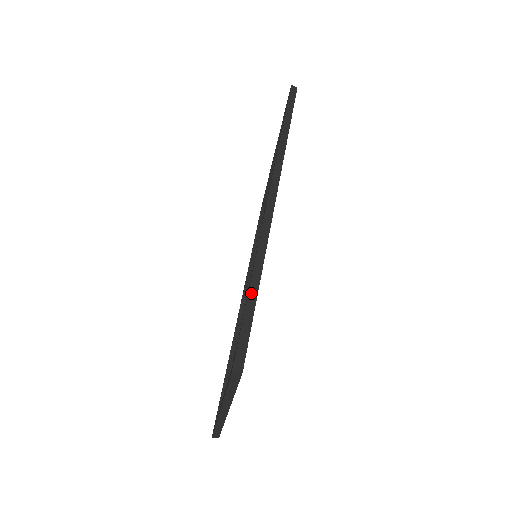
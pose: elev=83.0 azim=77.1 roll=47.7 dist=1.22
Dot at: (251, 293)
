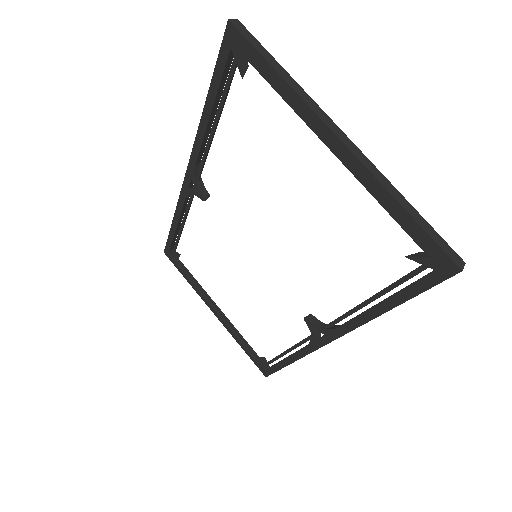
Dot at: (210, 95)
